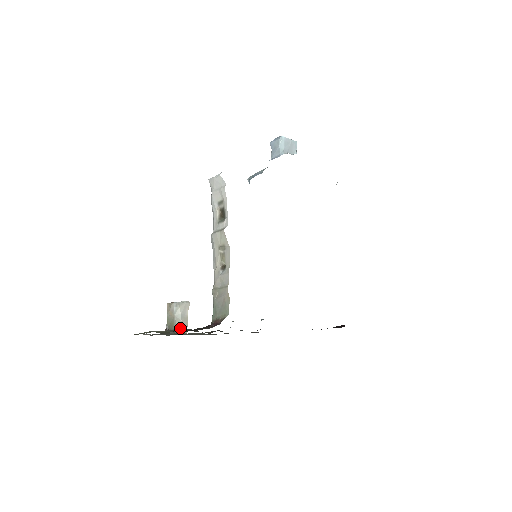
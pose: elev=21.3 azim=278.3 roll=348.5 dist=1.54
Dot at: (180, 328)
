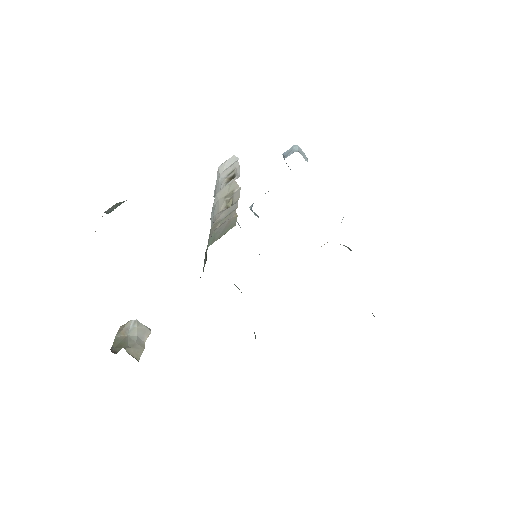
Dot at: (132, 349)
